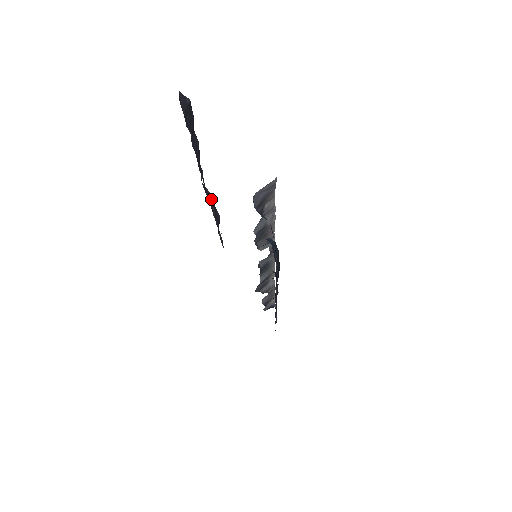
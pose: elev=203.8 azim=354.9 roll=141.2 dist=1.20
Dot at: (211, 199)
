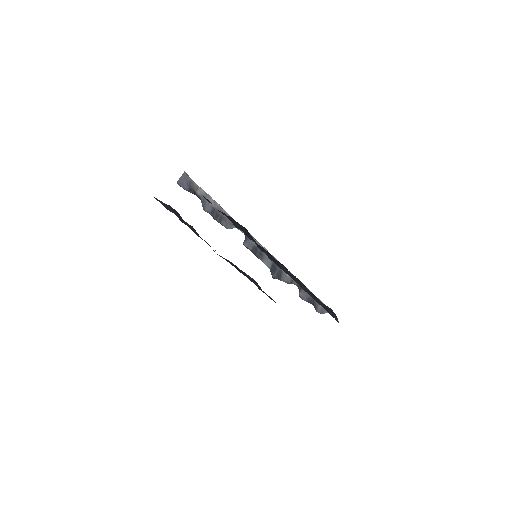
Dot at: (233, 264)
